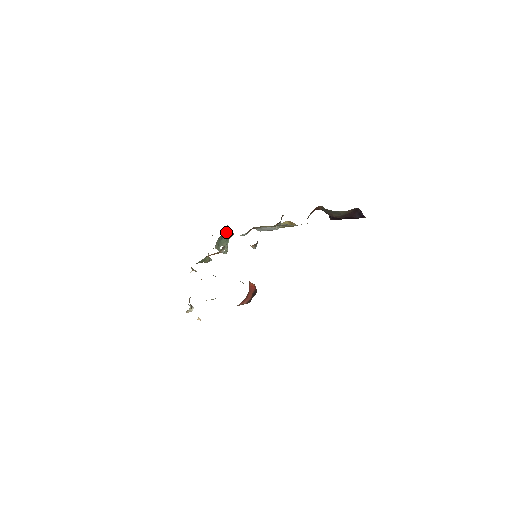
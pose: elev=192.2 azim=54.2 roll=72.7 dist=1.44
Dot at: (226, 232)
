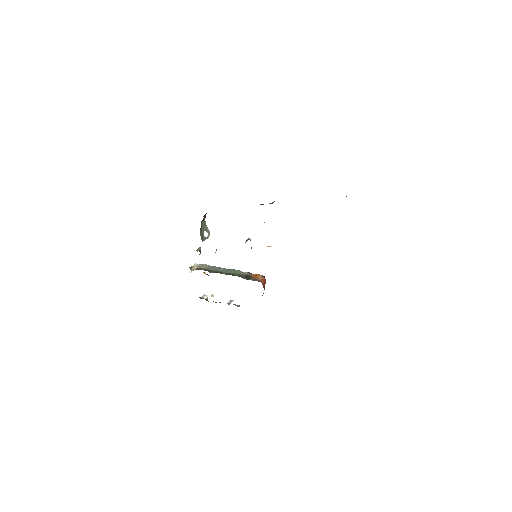
Dot at: (203, 220)
